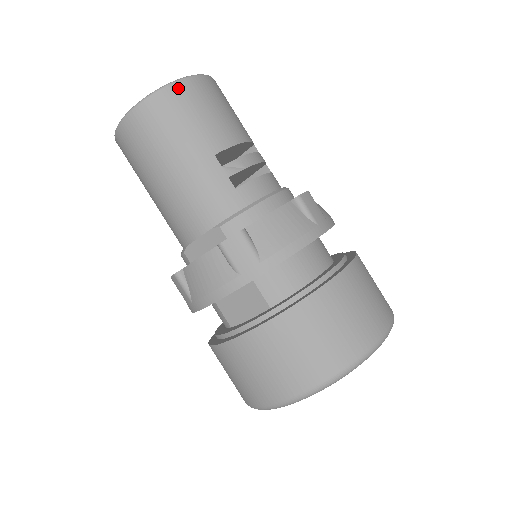
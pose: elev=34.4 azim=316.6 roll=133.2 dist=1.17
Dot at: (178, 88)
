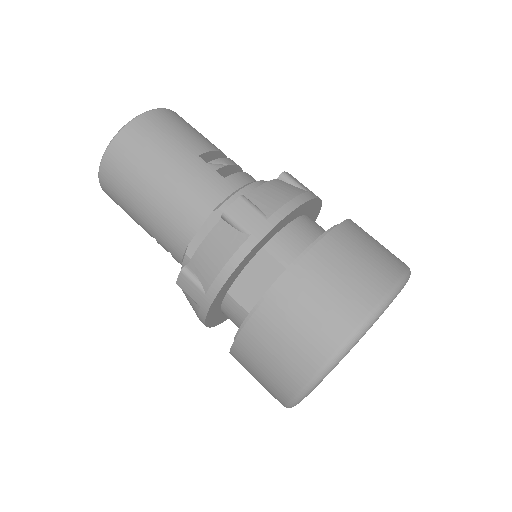
Dot at: (154, 114)
